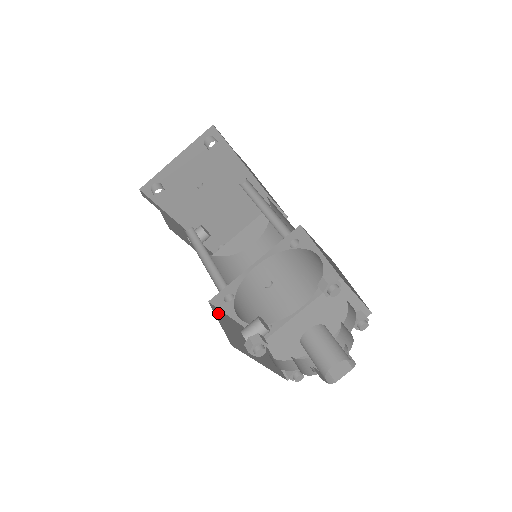
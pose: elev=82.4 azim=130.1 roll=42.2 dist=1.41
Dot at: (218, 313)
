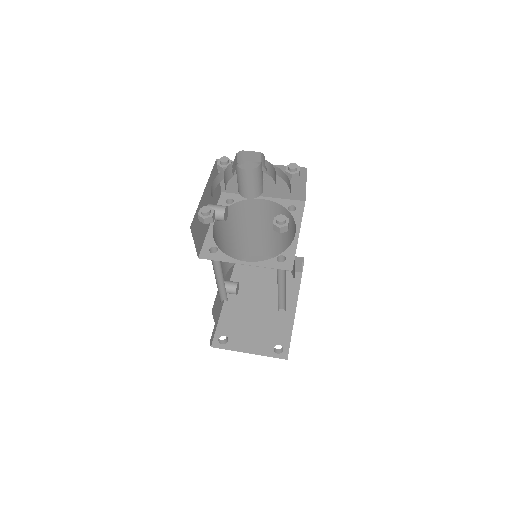
Dot at: (219, 192)
